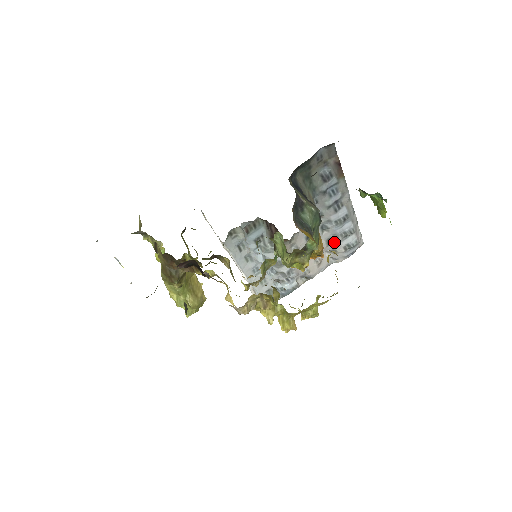
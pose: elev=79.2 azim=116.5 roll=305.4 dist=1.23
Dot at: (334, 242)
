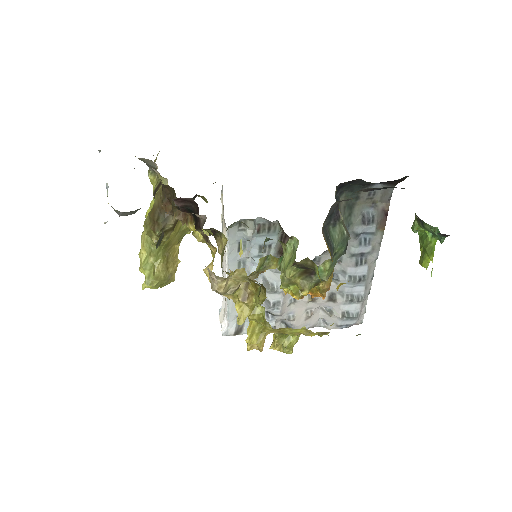
Dot at: (336, 300)
